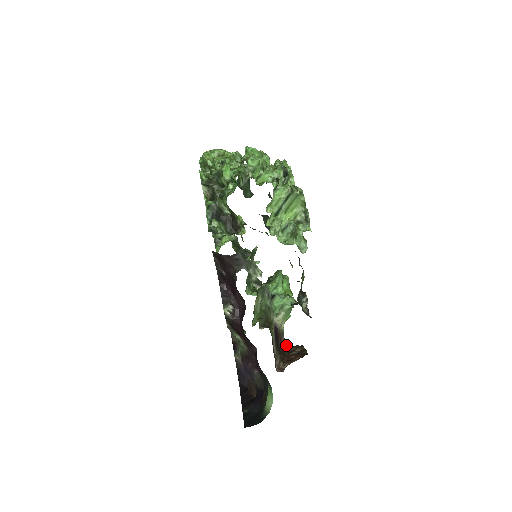
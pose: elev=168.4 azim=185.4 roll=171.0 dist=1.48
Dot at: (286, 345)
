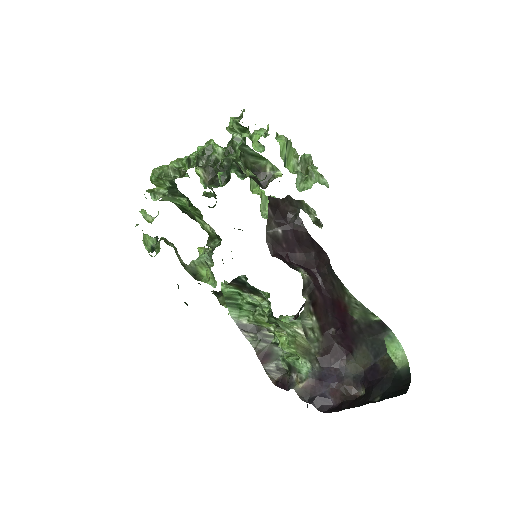
Dot at: occluded
